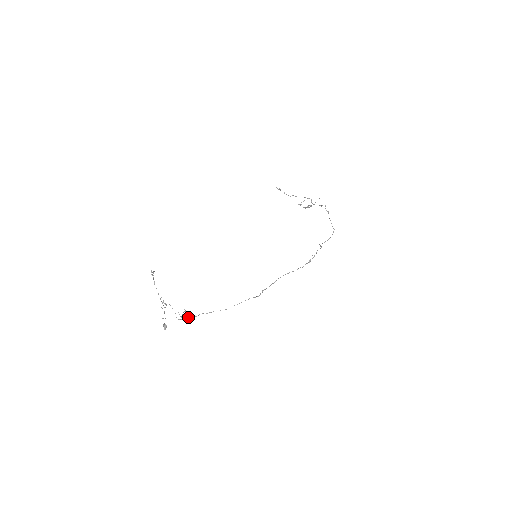
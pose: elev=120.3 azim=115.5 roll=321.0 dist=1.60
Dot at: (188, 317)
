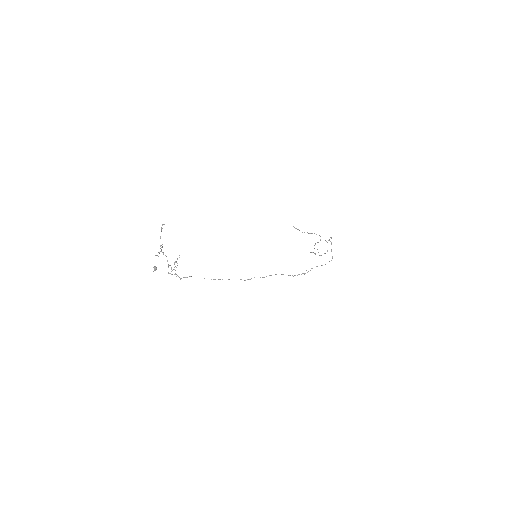
Dot at: occluded
